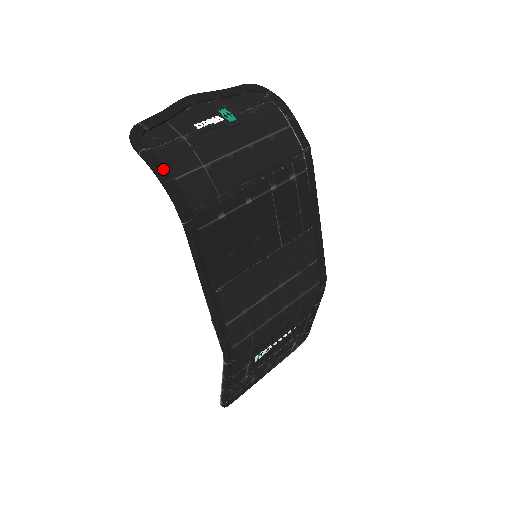
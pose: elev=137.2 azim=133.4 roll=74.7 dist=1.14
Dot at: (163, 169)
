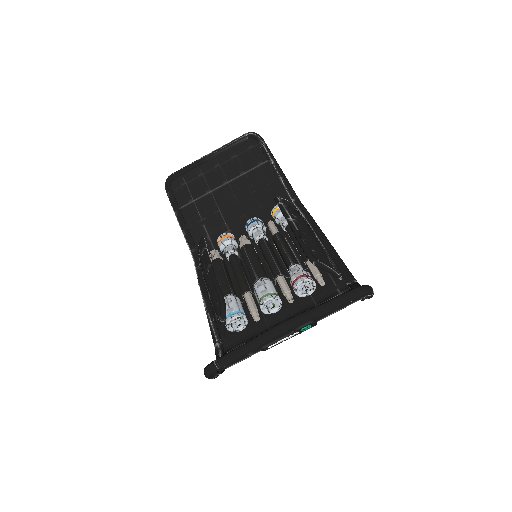
Dot at: occluded
